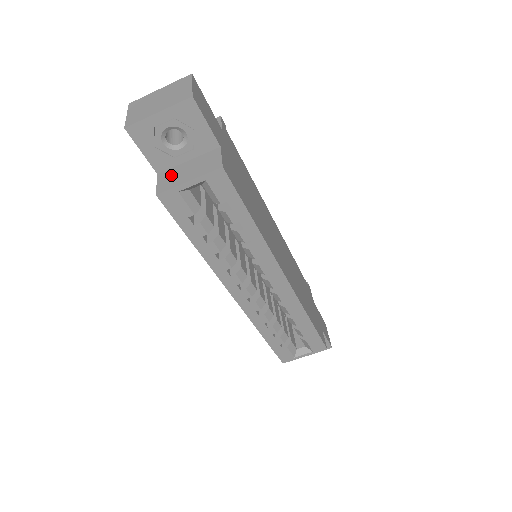
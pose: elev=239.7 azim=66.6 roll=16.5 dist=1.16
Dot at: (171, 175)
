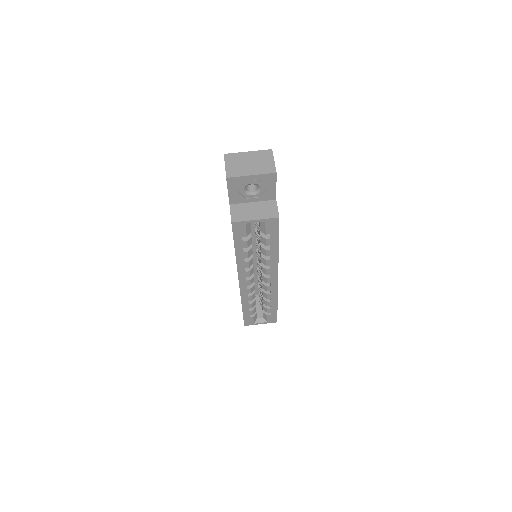
Dot at: (241, 210)
